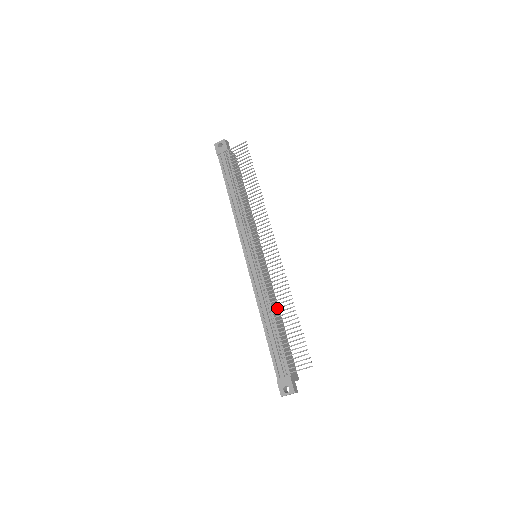
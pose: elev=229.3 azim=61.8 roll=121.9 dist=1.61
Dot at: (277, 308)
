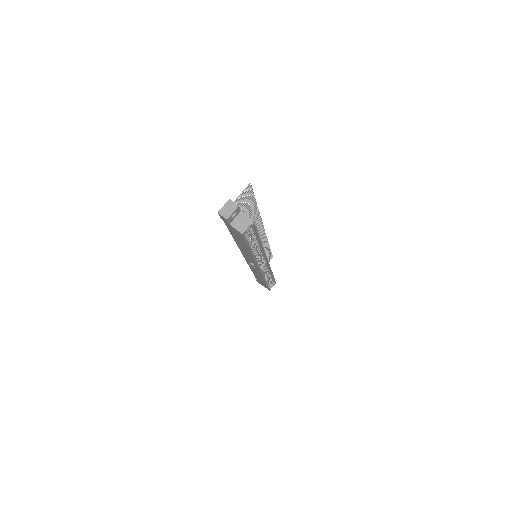
Dot at: occluded
